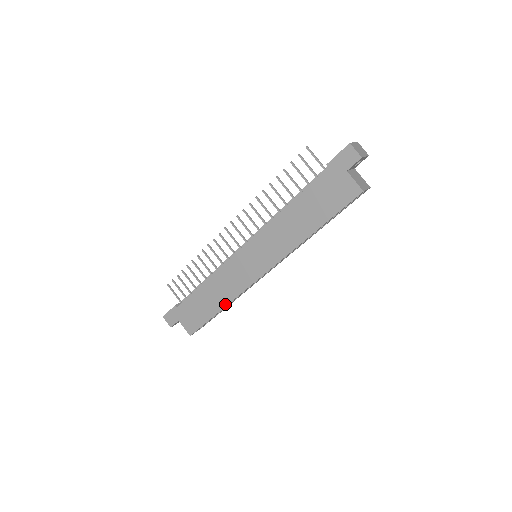
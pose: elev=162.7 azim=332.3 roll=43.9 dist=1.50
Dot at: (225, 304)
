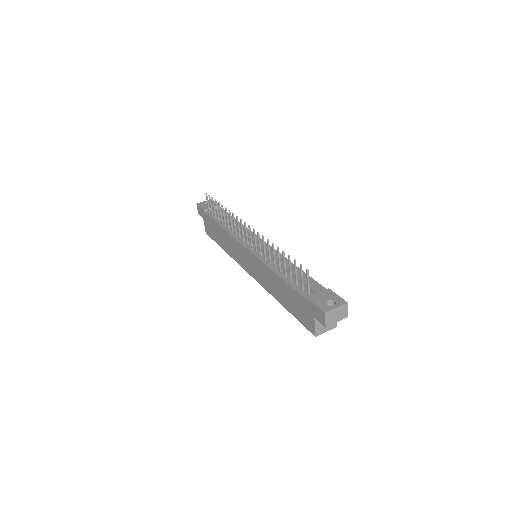
Dot at: (227, 252)
